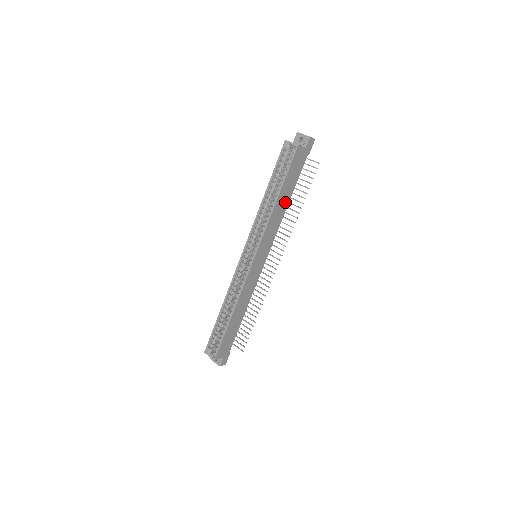
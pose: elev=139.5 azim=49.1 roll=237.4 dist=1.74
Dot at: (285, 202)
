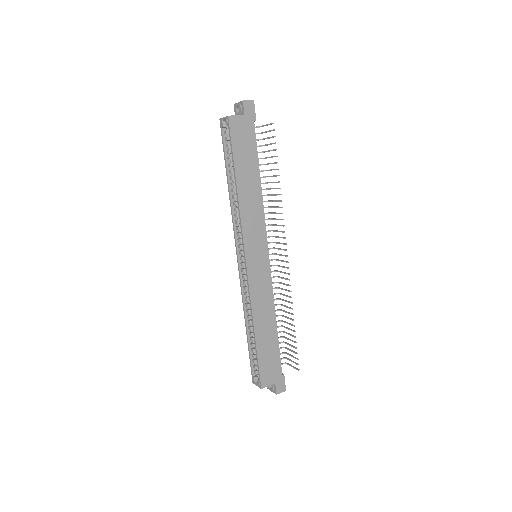
Dot at: (254, 183)
